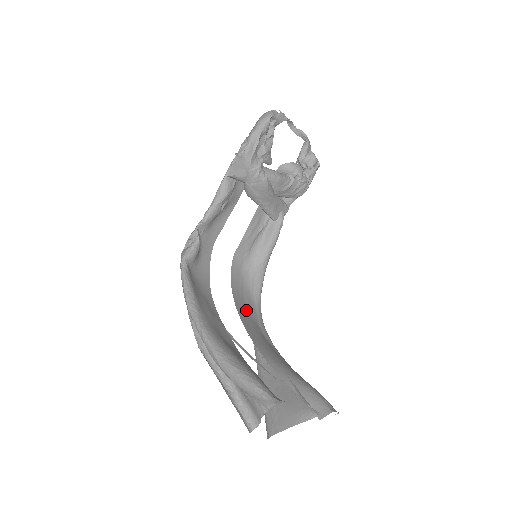
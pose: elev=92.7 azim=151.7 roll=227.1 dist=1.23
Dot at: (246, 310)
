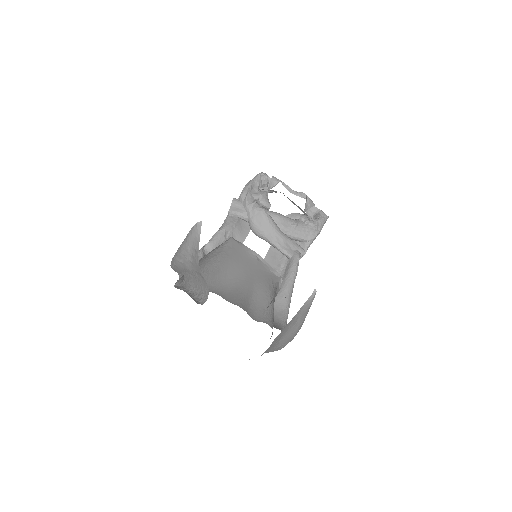
Dot at: occluded
